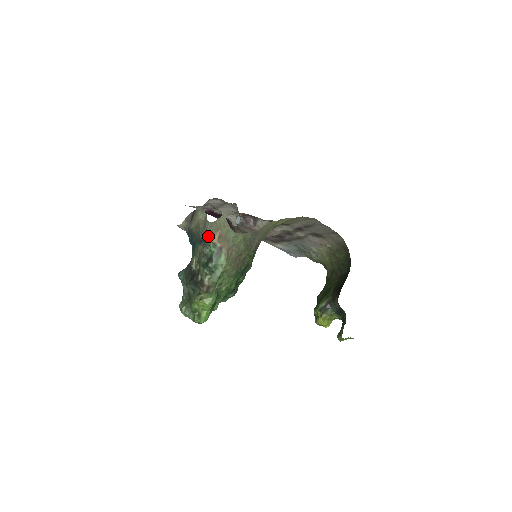
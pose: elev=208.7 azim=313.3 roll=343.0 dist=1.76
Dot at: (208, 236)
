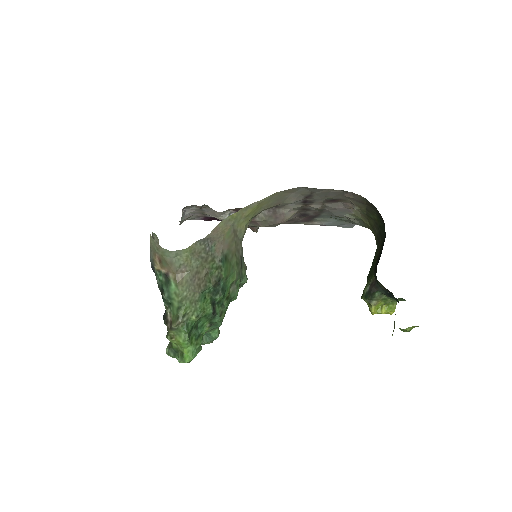
Dot at: (152, 264)
